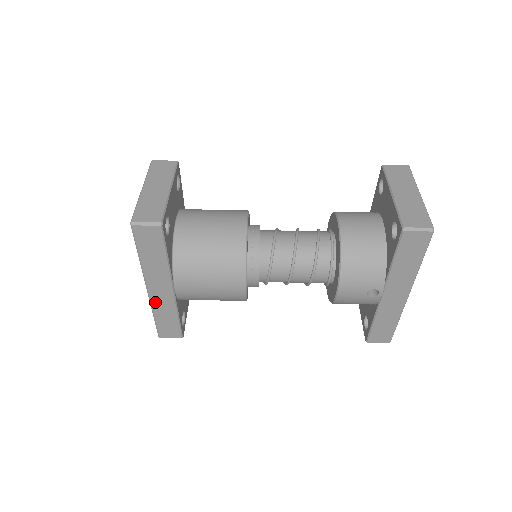
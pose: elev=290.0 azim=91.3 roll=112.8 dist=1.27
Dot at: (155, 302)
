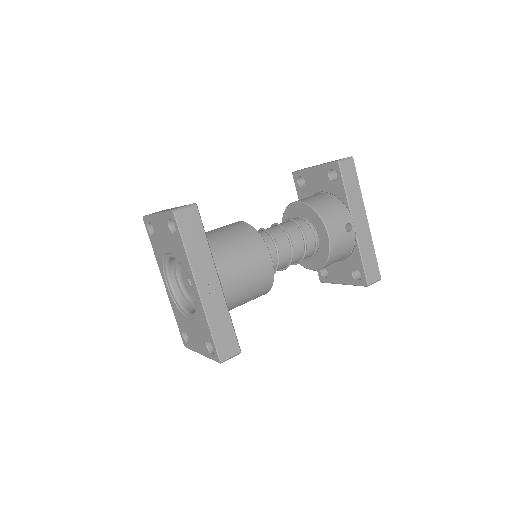
Dot at: (208, 306)
